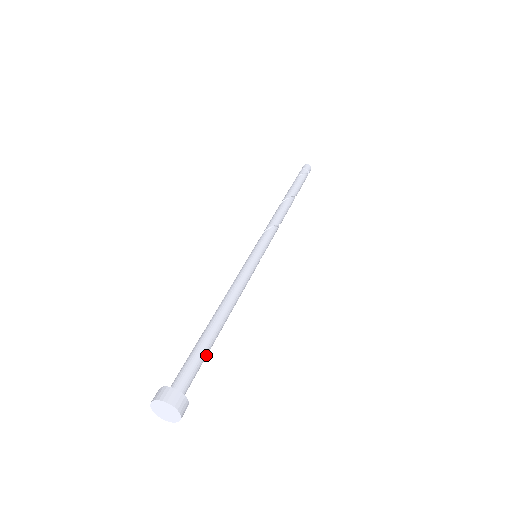
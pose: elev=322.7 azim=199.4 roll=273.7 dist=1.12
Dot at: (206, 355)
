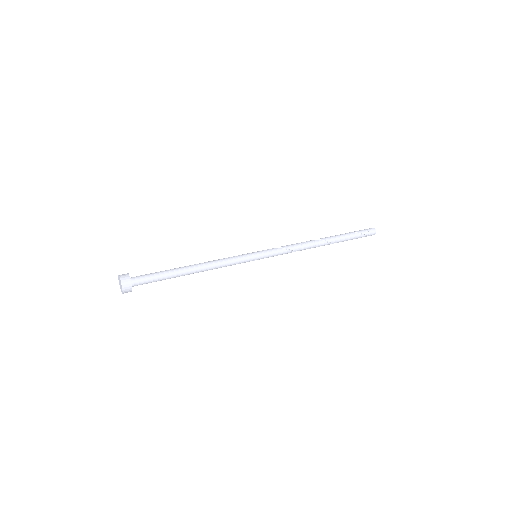
Dot at: (165, 279)
